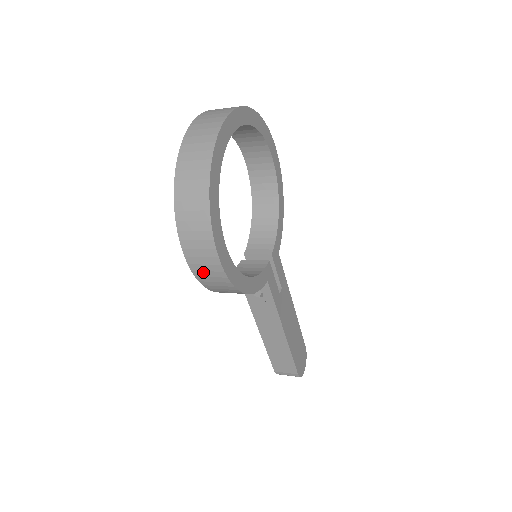
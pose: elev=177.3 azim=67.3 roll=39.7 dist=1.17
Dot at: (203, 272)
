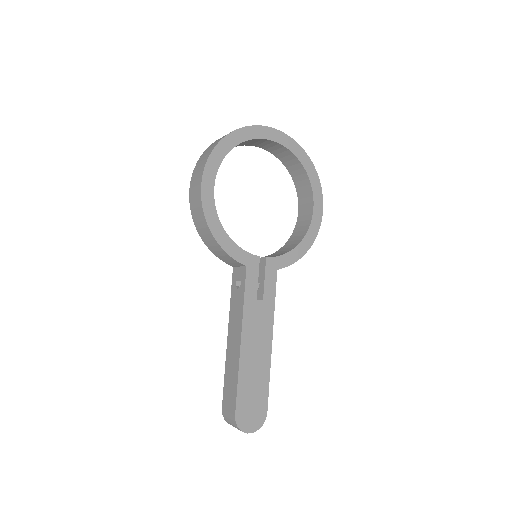
Dot at: (193, 196)
